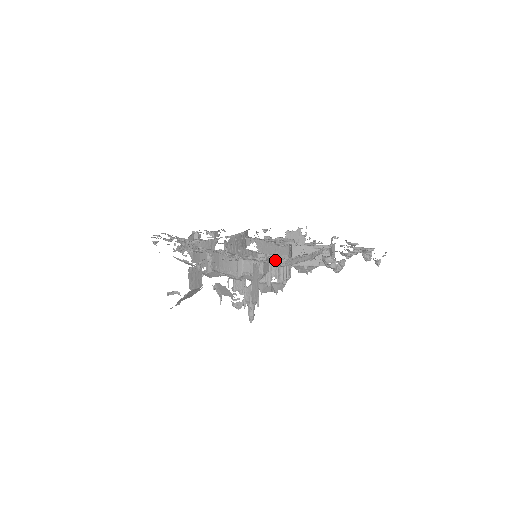
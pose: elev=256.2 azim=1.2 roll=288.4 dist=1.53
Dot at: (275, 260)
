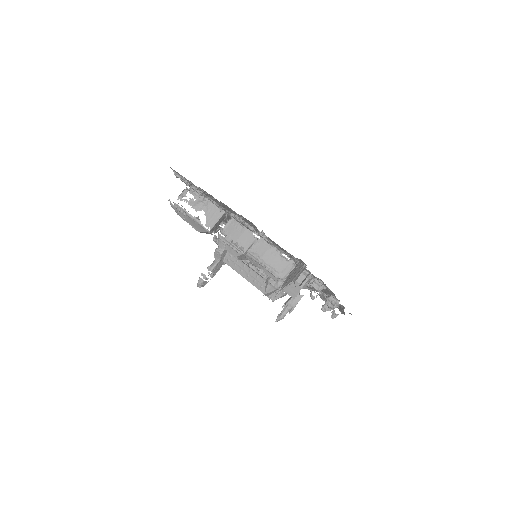
Dot at: (318, 283)
